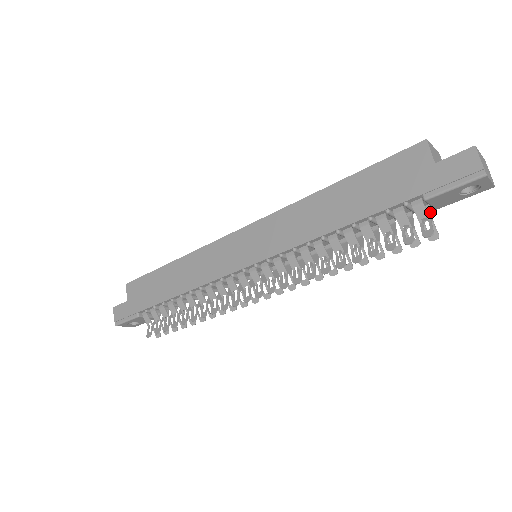
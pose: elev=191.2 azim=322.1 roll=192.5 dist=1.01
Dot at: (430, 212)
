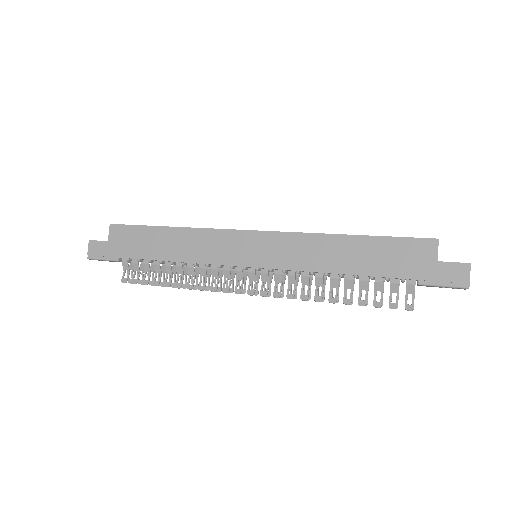
Dot at: occluded
